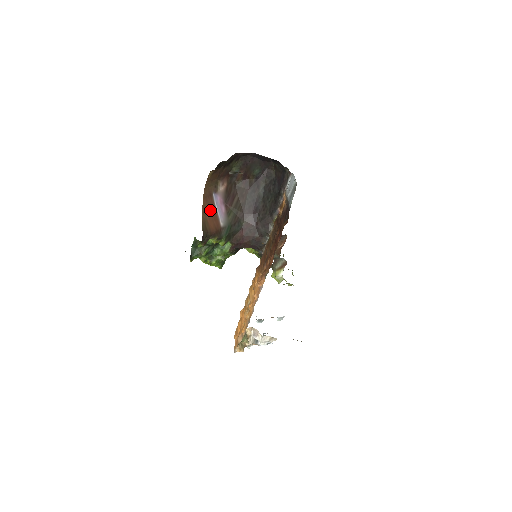
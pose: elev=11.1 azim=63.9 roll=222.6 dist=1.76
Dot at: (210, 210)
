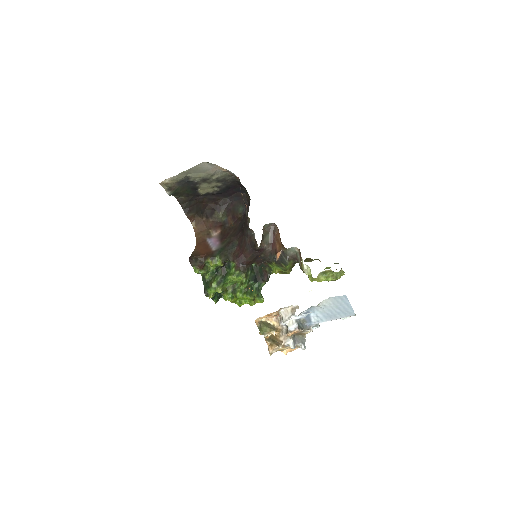
Dot at: (203, 247)
